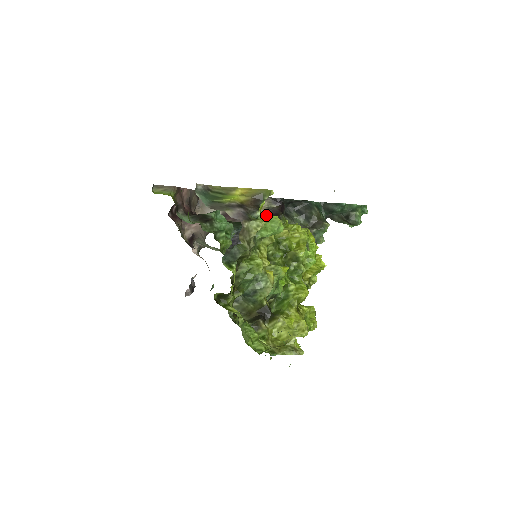
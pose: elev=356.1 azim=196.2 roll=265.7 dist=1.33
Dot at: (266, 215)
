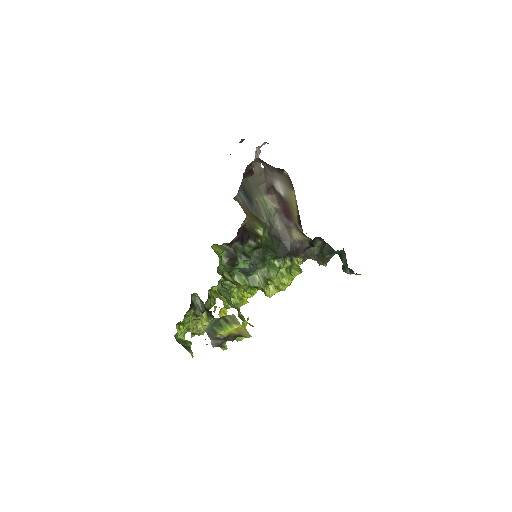
Dot at: occluded
